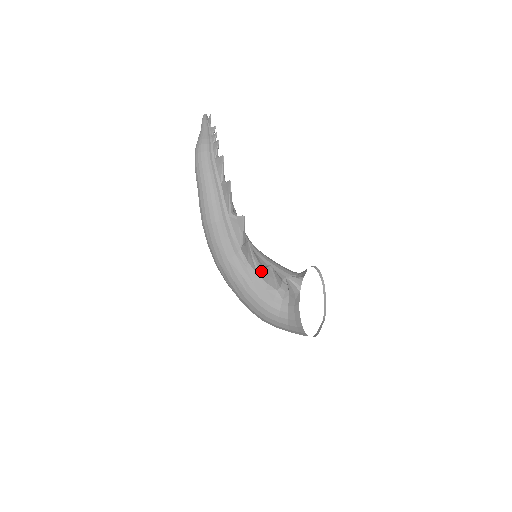
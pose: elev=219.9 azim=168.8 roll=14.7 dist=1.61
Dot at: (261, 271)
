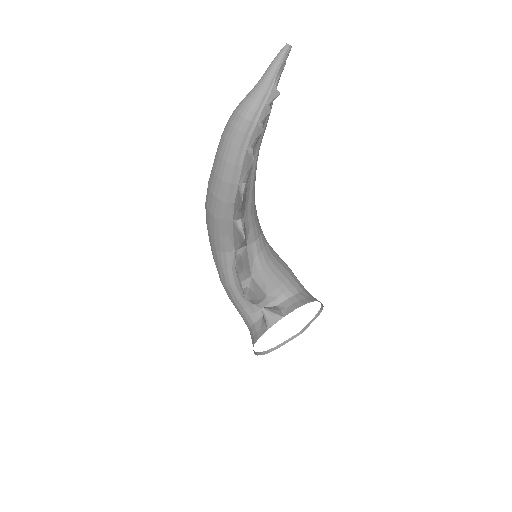
Dot at: (241, 286)
